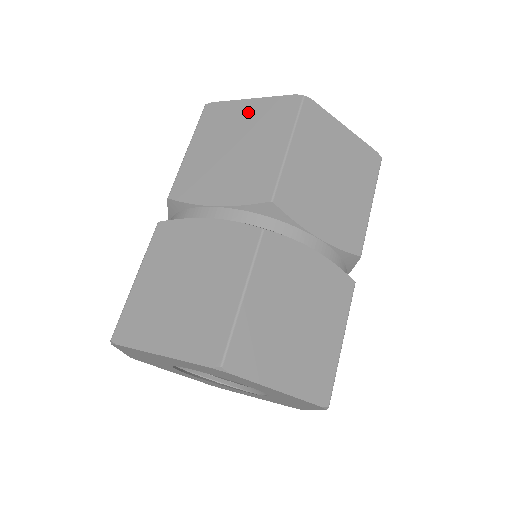
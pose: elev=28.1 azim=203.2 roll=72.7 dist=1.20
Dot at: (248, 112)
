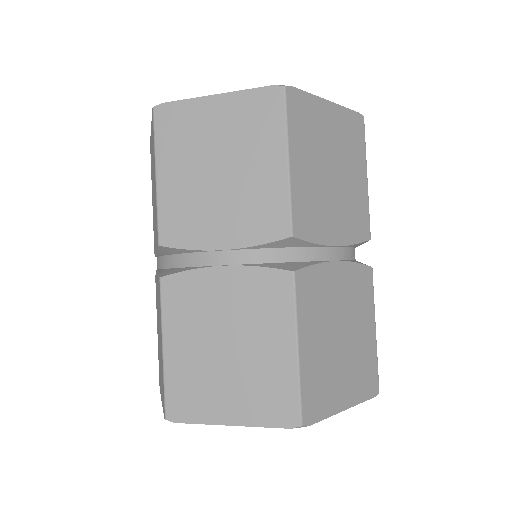
Dot at: occluded
